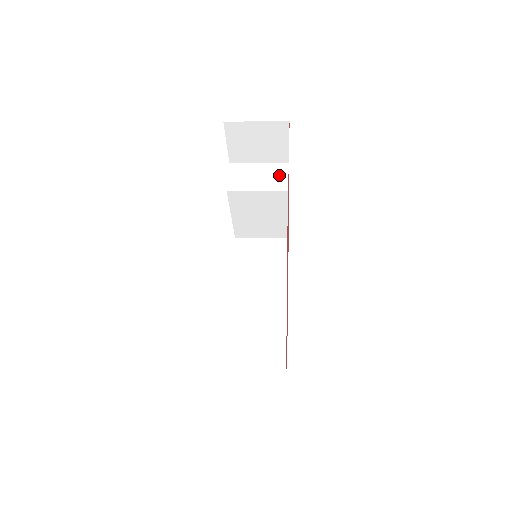
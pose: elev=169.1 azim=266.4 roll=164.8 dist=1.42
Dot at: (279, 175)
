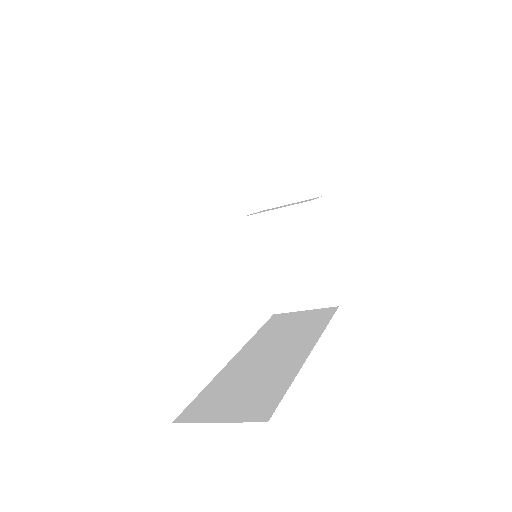
Dot at: occluded
